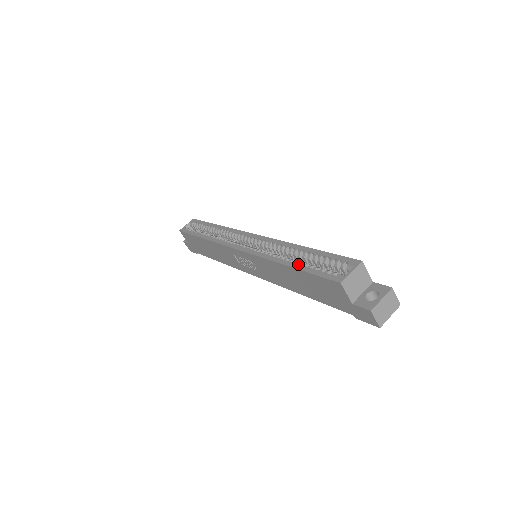
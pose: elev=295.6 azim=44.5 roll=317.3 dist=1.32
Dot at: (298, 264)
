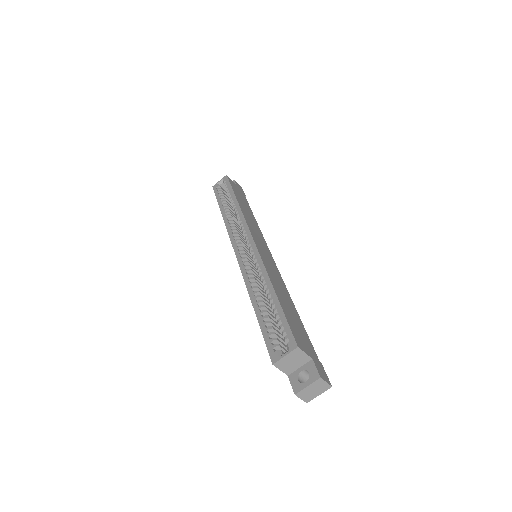
Dot at: (260, 313)
